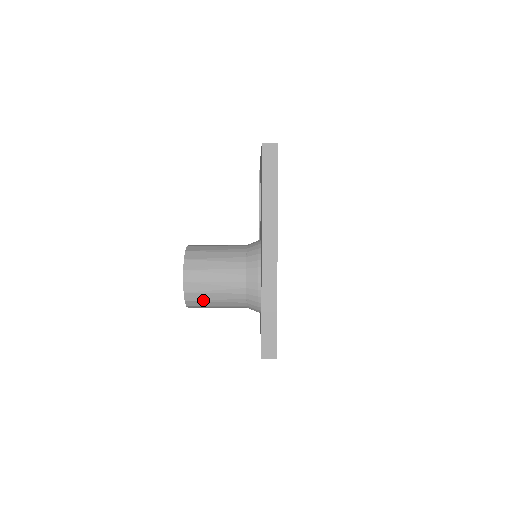
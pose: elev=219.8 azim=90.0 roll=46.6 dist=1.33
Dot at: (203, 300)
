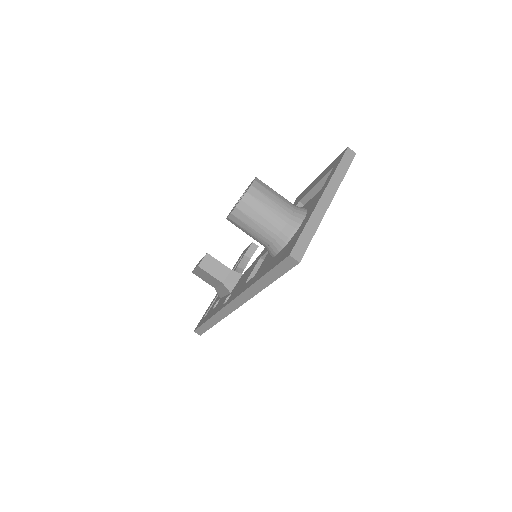
Dot at: (254, 208)
